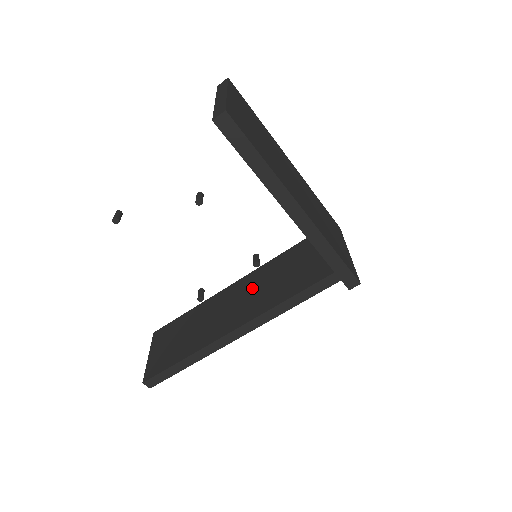
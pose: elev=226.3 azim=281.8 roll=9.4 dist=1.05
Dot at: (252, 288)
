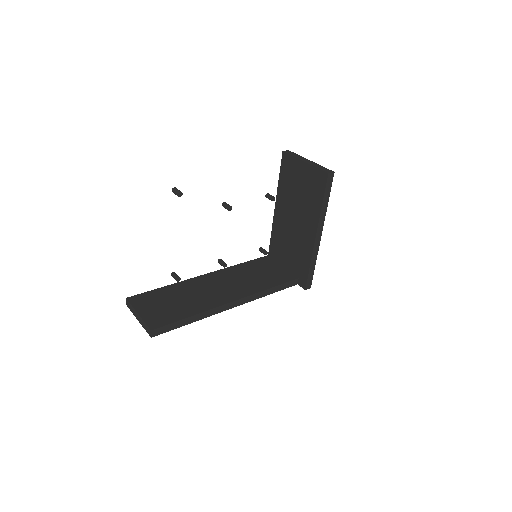
Dot at: (230, 279)
